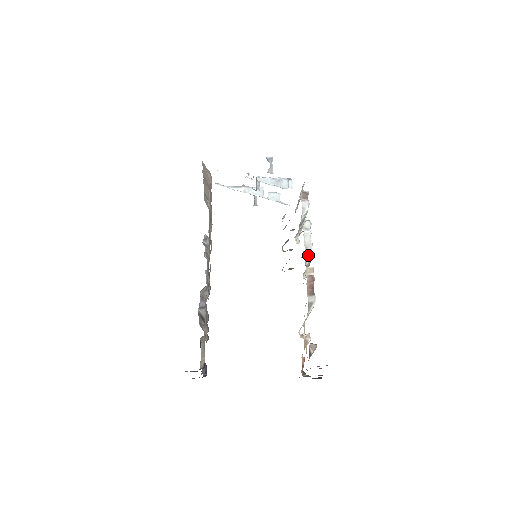
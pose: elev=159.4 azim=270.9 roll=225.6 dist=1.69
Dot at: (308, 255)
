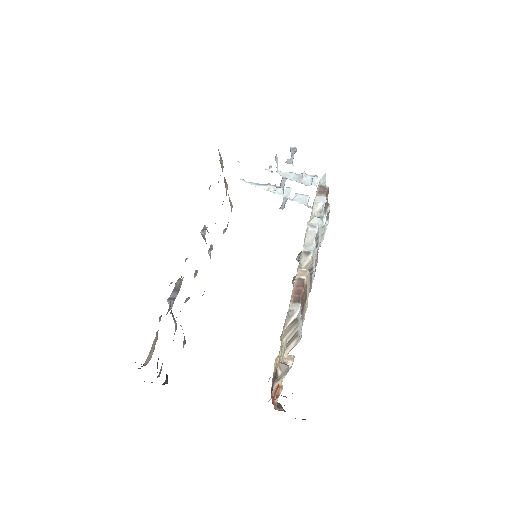
Dot at: (306, 255)
